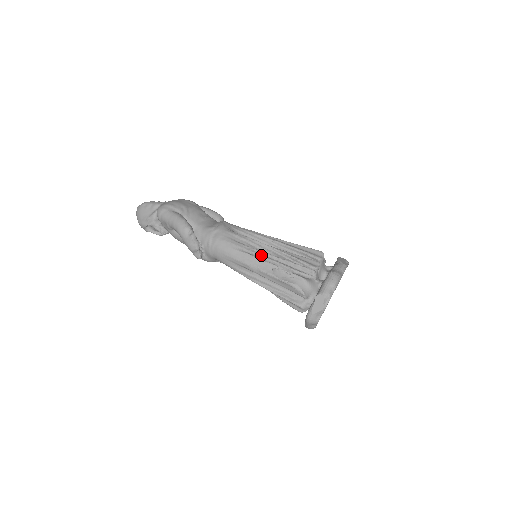
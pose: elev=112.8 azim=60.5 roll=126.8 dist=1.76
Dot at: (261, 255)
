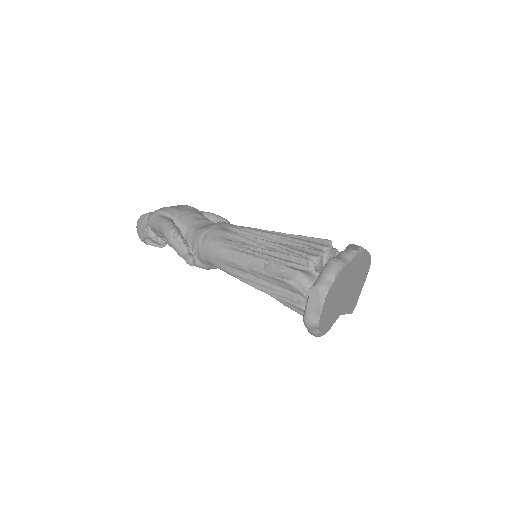
Dot at: (251, 250)
